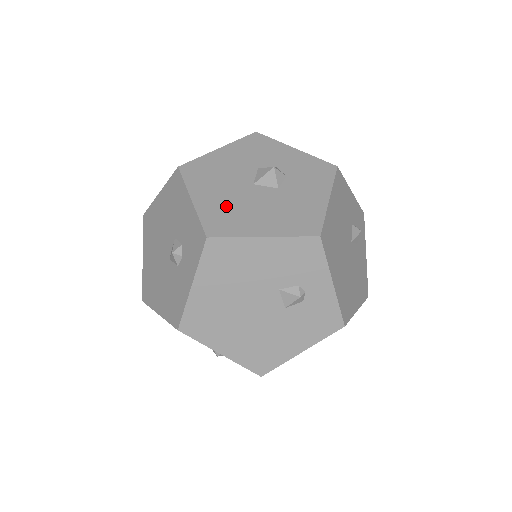
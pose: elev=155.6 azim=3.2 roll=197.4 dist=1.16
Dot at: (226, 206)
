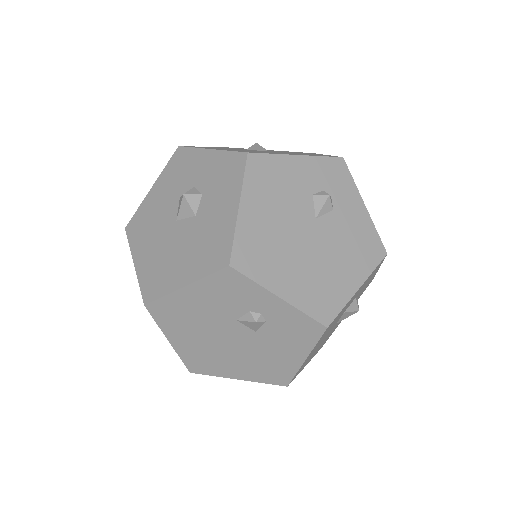
Dot at: (157, 260)
